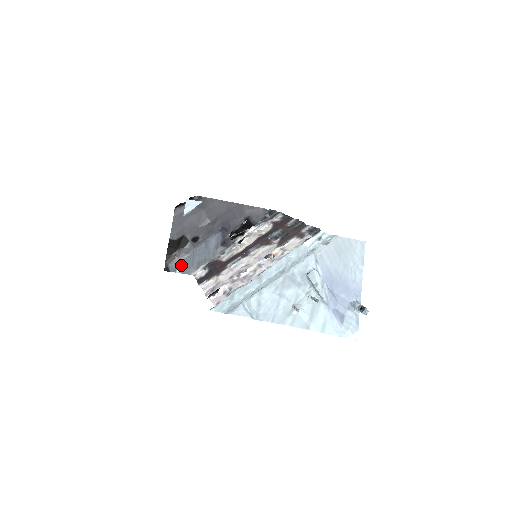
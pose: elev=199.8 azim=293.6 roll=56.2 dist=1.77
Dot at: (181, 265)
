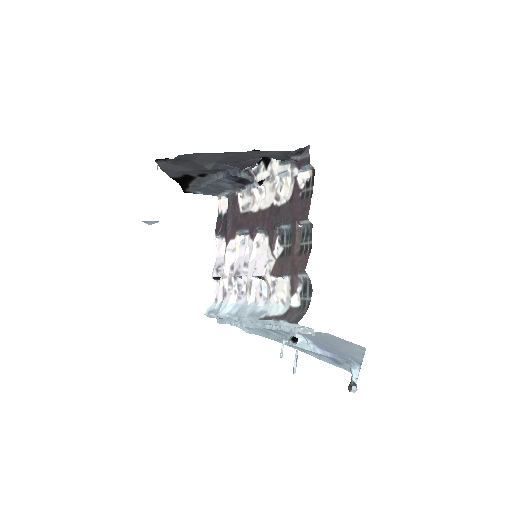
Dot at: (200, 191)
